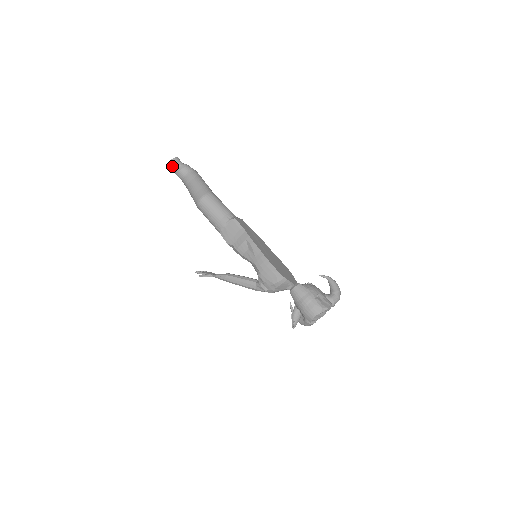
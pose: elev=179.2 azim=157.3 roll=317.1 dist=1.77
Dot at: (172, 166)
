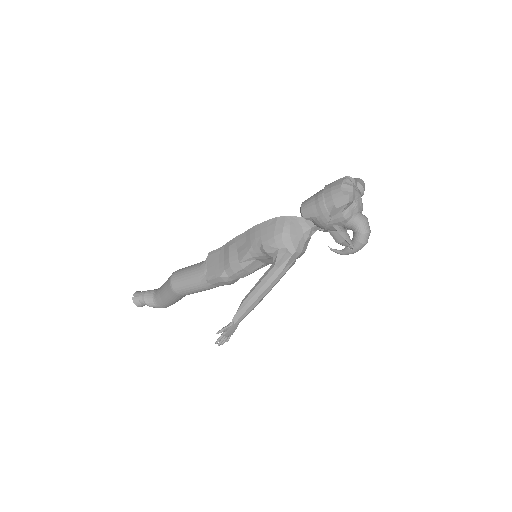
Dot at: (138, 299)
